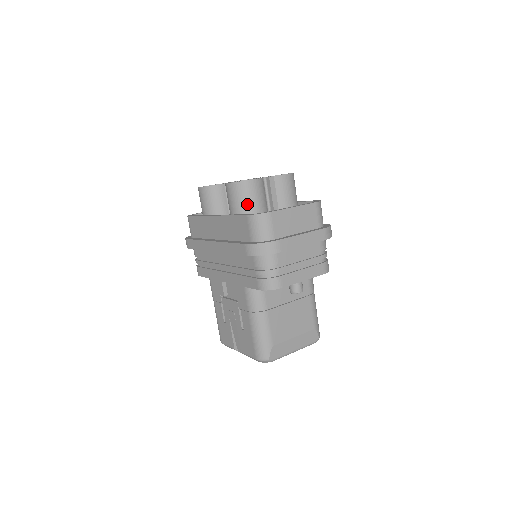
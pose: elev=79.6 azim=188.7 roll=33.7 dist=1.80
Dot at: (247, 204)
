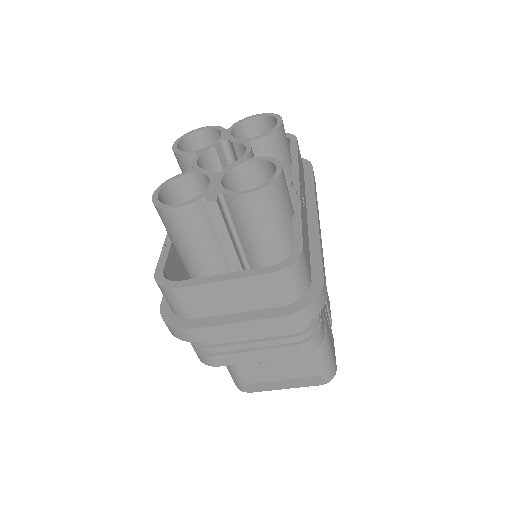
Dot at: (175, 238)
